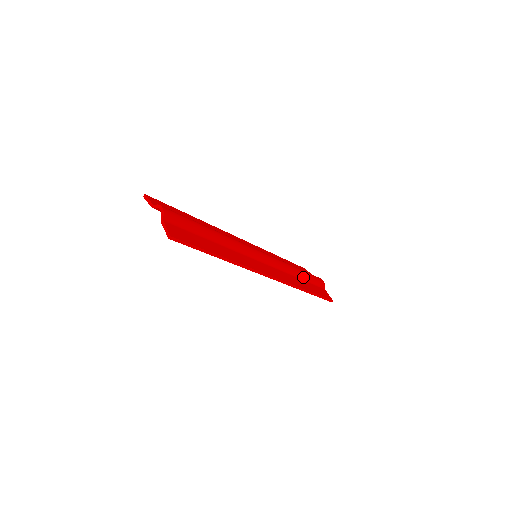
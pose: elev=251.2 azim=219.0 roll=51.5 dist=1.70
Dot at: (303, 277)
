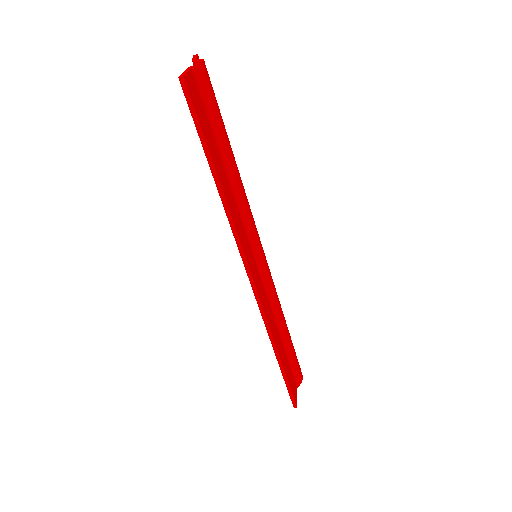
Dot at: (286, 343)
